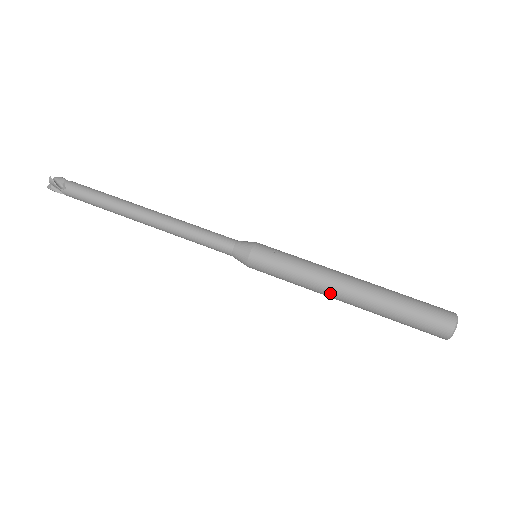
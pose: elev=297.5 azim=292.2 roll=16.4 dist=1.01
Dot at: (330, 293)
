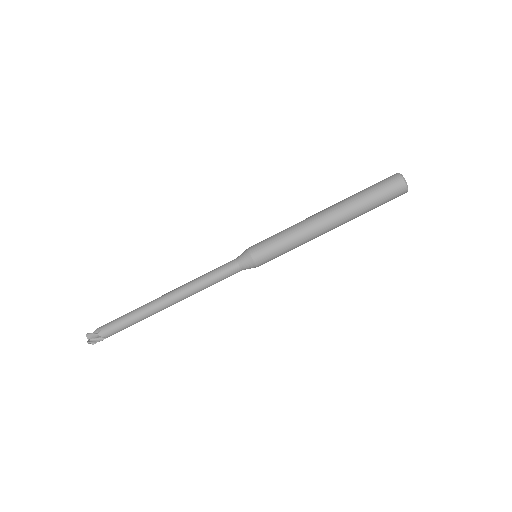
Dot at: occluded
